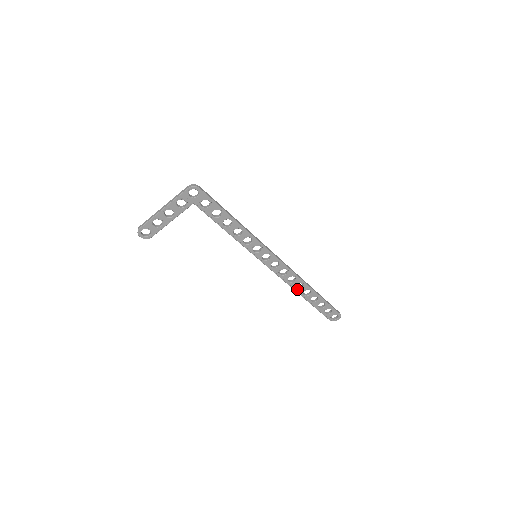
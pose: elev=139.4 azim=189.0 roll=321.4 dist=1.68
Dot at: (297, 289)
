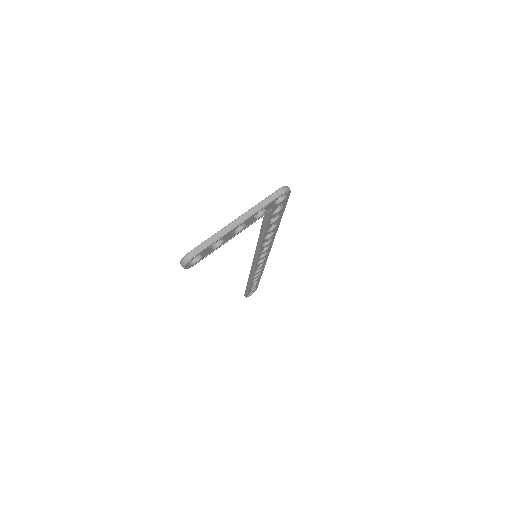
Dot at: (253, 278)
